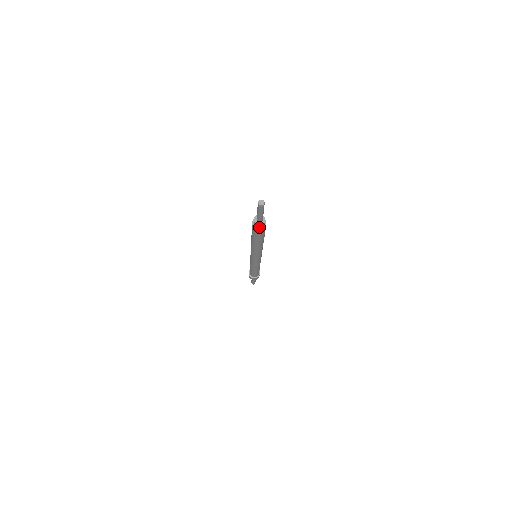
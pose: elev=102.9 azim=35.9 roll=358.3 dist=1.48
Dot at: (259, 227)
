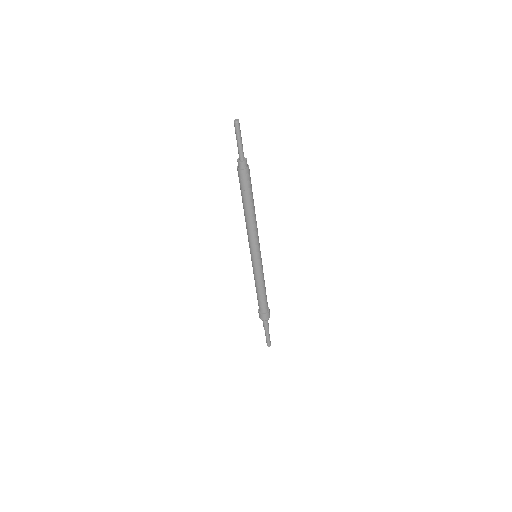
Dot at: (244, 166)
